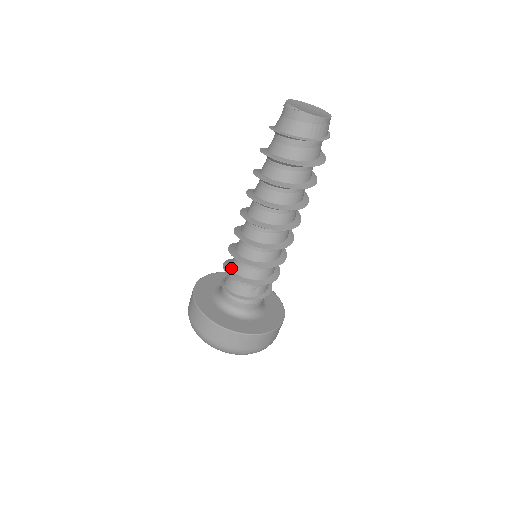
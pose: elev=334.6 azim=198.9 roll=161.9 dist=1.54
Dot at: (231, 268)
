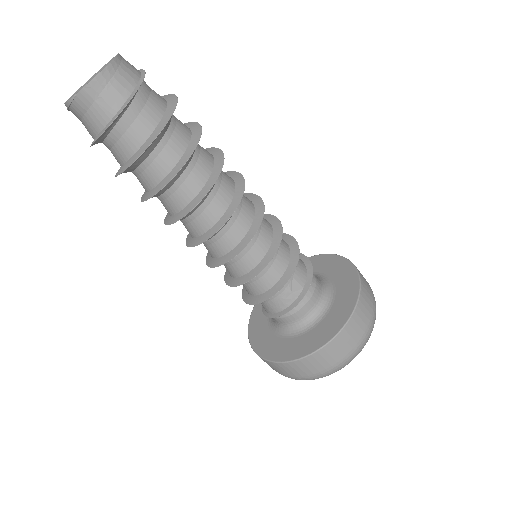
Dot at: (249, 294)
